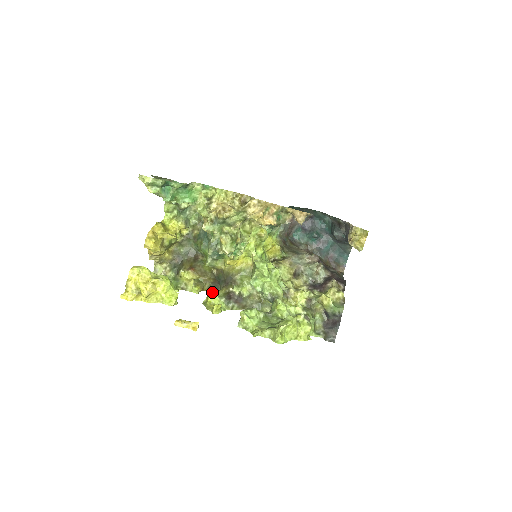
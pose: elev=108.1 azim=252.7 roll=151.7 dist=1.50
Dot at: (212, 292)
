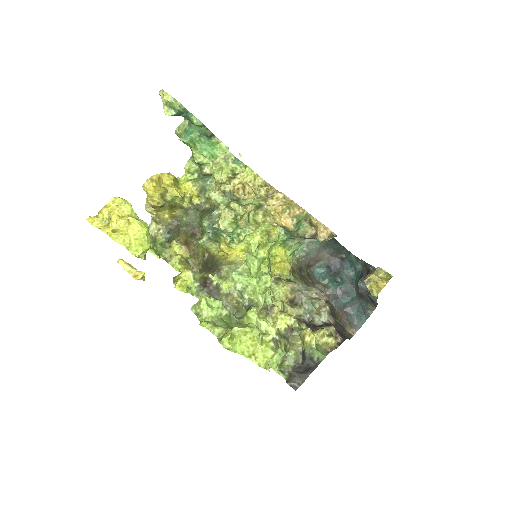
Dot at: occluded
